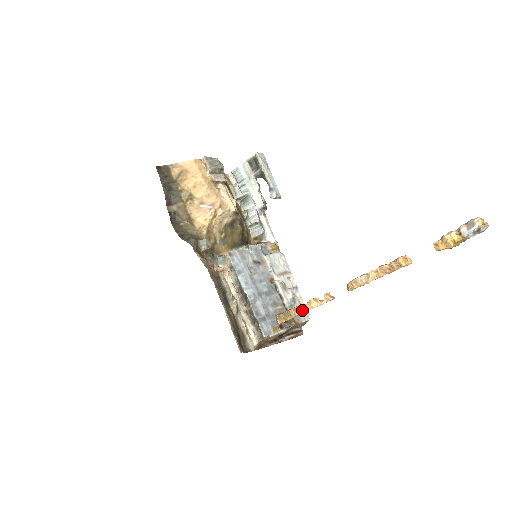
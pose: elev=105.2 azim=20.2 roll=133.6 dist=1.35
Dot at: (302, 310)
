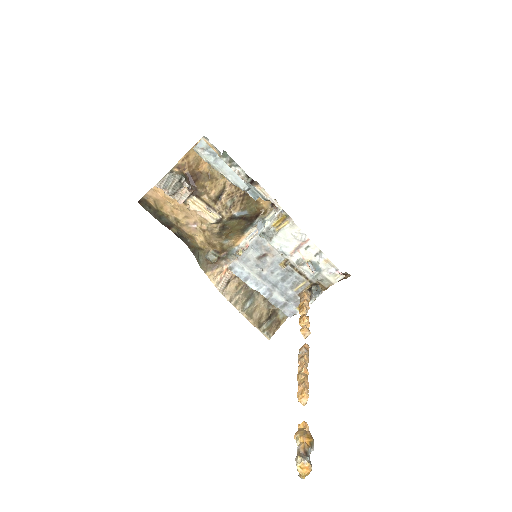
Dot at: occluded
